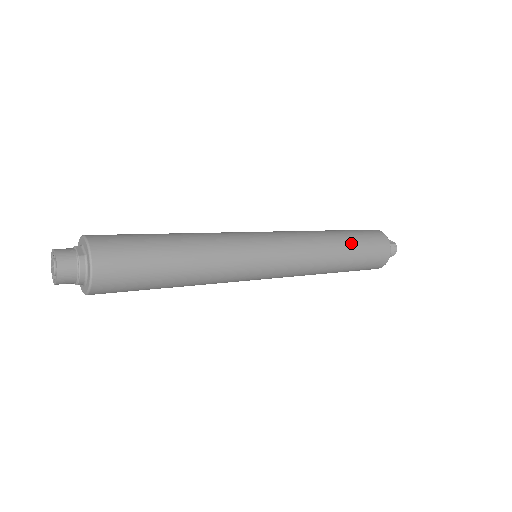
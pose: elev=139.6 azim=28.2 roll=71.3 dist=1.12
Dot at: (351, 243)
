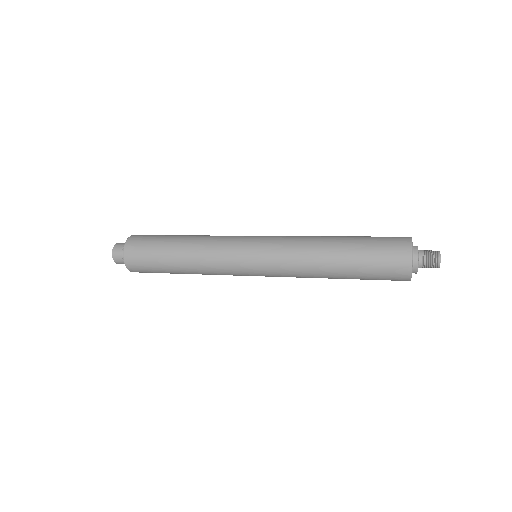
Dot at: (351, 239)
